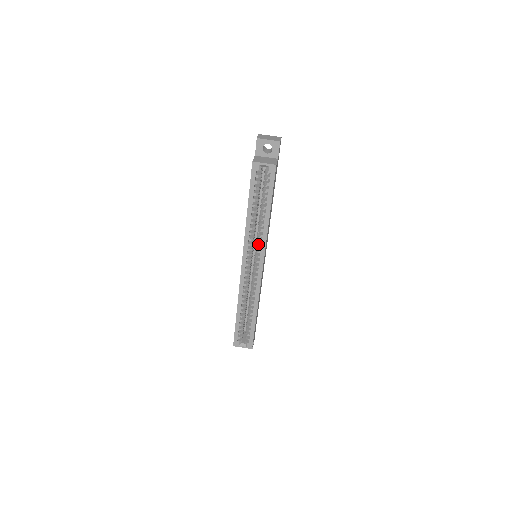
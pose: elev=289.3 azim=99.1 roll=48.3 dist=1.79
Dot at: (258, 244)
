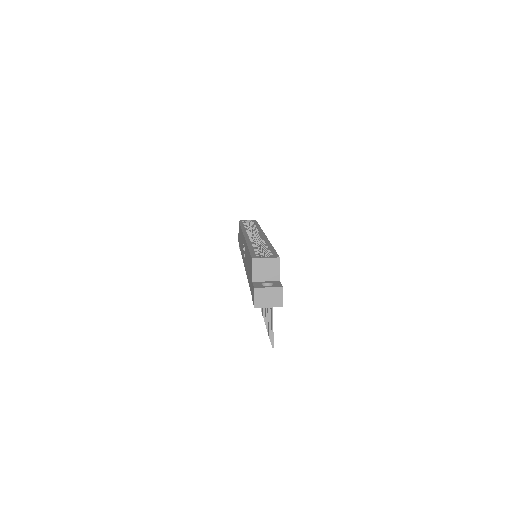
Dot at: (255, 232)
